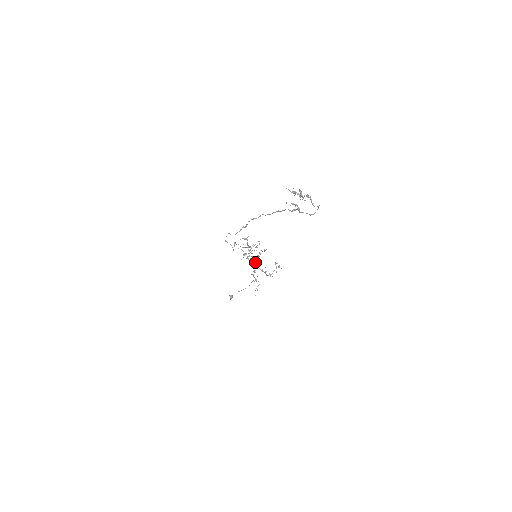
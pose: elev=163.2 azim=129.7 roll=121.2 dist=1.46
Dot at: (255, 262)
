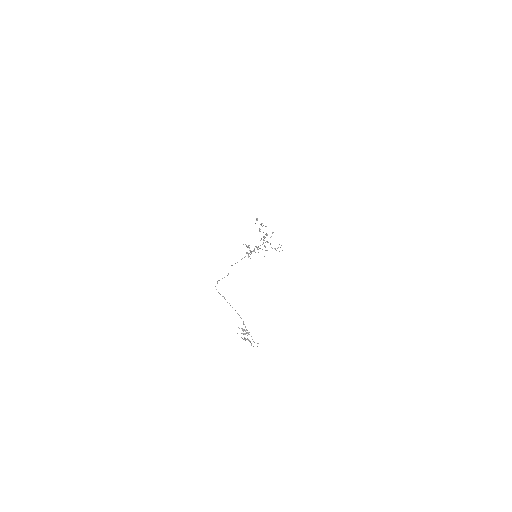
Dot at: occluded
